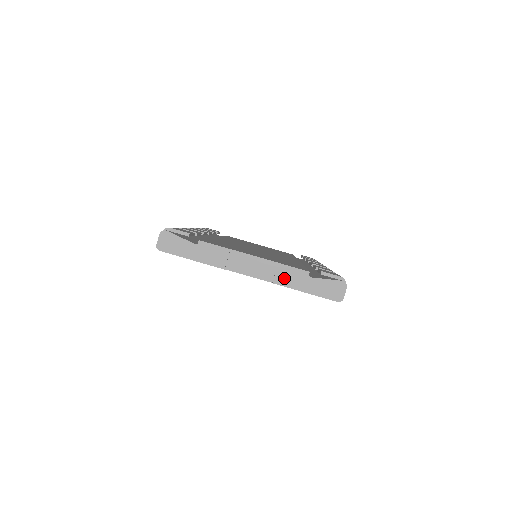
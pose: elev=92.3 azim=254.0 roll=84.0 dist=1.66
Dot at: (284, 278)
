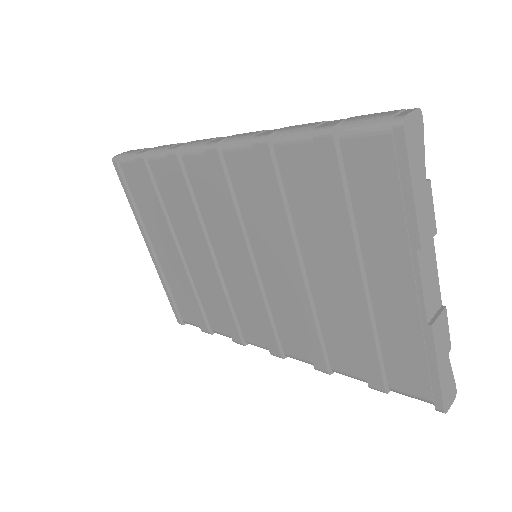
Dot at: (439, 331)
